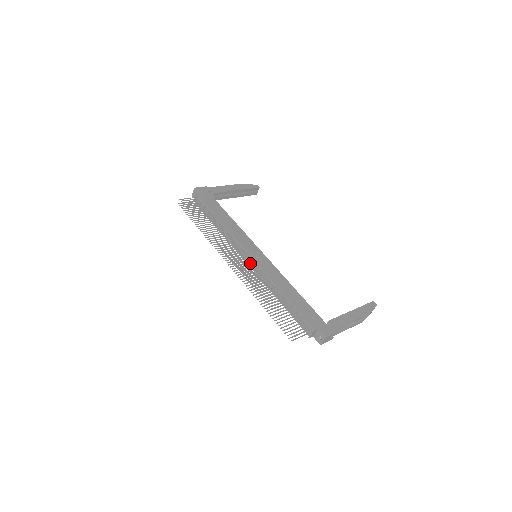
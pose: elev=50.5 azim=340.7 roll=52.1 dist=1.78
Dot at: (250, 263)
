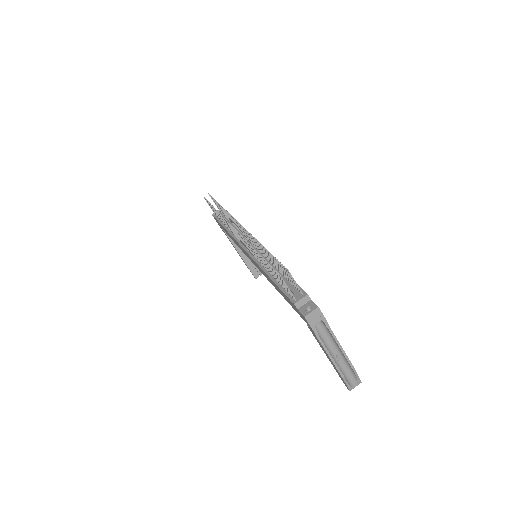
Dot at: occluded
